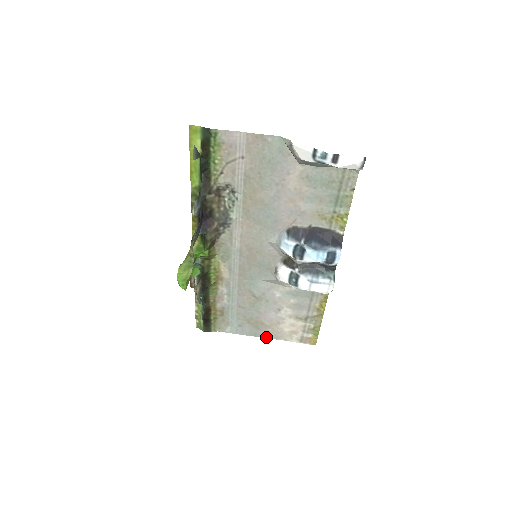
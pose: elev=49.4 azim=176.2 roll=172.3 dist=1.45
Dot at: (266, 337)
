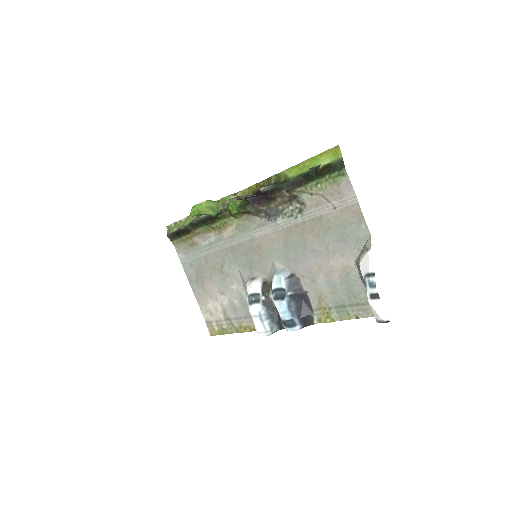
Dot at: (194, 291)
